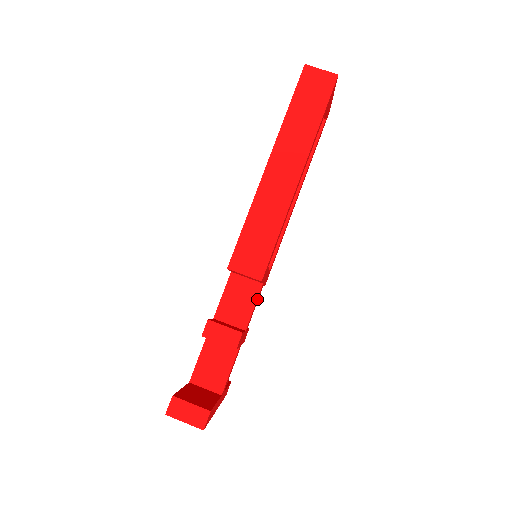
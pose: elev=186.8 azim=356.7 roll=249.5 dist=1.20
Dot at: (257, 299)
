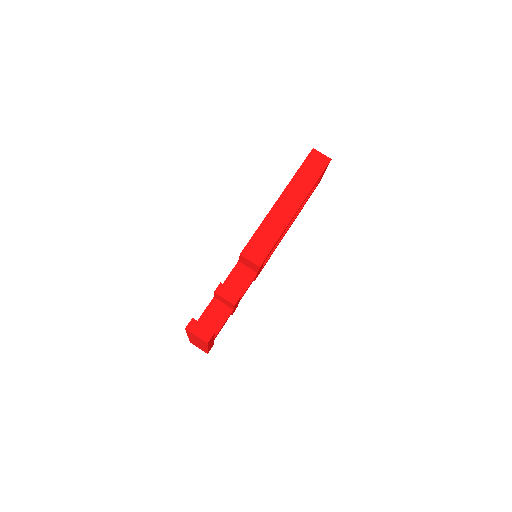
Dot at: (251, 282)
